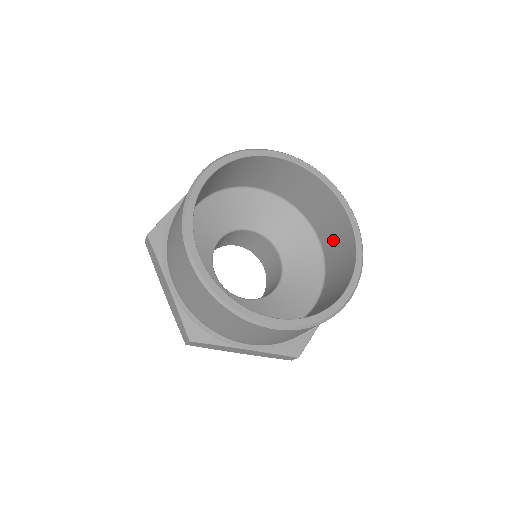
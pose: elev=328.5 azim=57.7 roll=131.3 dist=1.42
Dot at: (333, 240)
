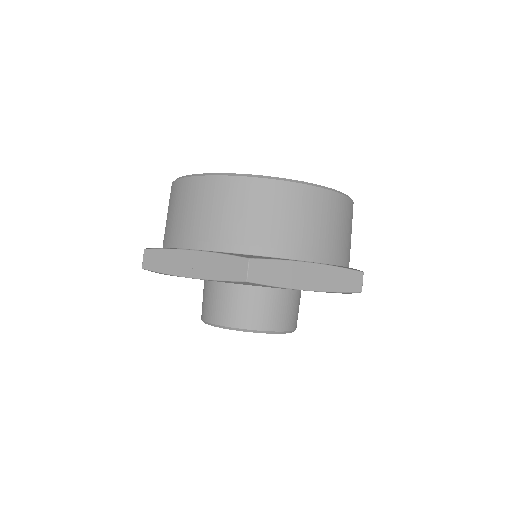
Dot at: occluded
